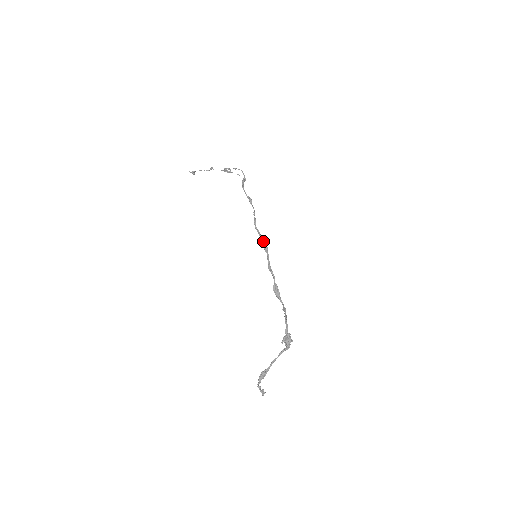
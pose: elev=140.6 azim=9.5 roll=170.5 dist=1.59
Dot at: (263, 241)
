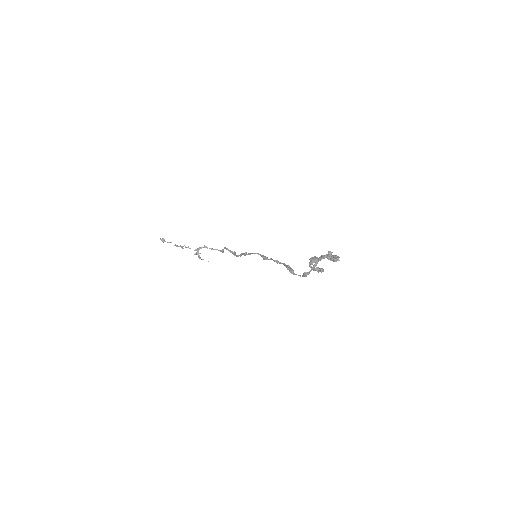
Dot at: (261, 255)
